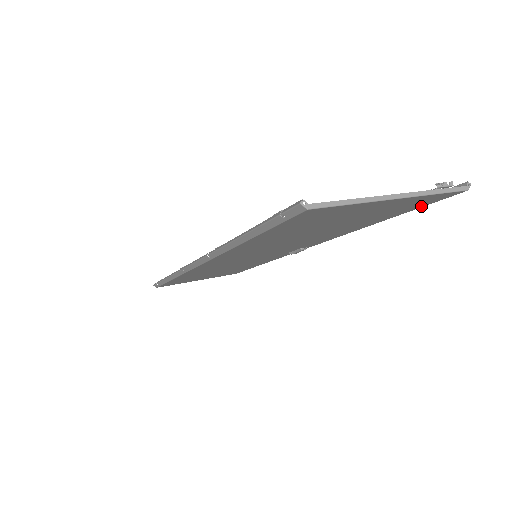
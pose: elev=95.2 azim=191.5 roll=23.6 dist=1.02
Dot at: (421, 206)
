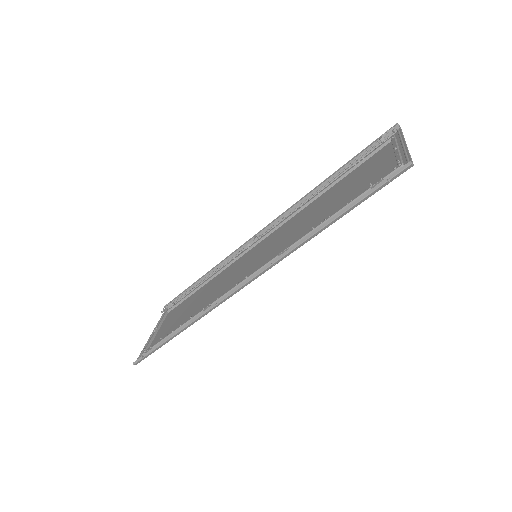
Dot at: (372, 150)
